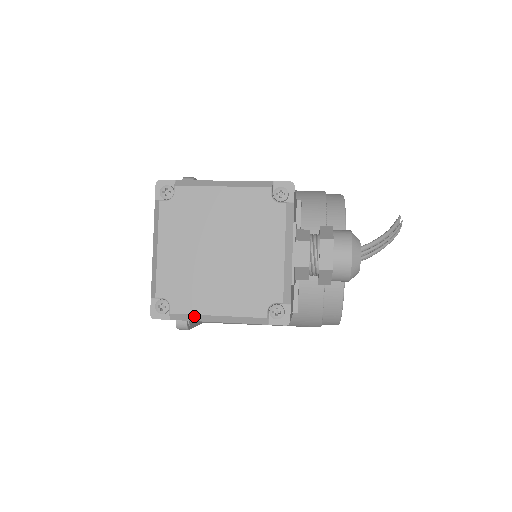
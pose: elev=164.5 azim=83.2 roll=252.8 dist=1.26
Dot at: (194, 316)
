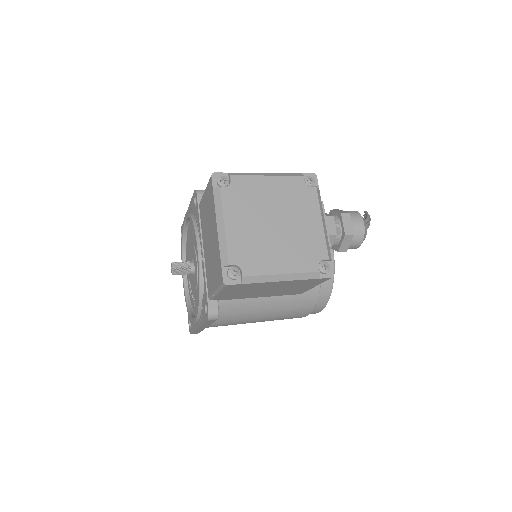
Dot at: (263, 277)
